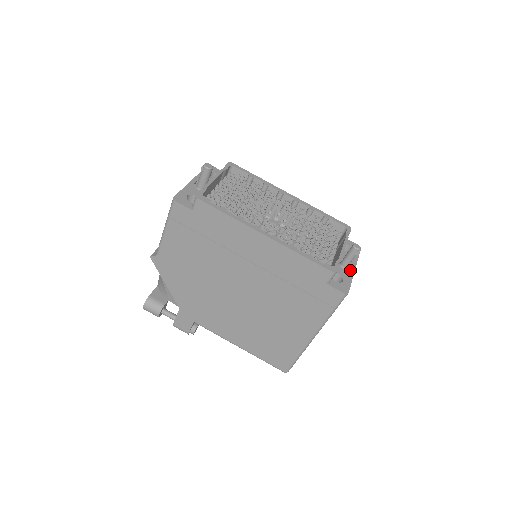
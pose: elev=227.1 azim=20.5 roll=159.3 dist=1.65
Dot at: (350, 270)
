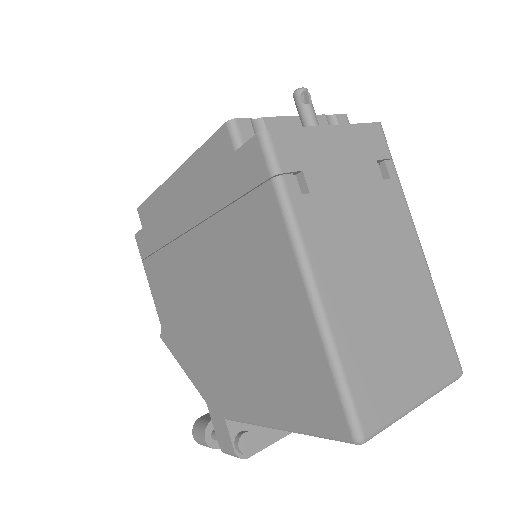
Dot at: occluded
